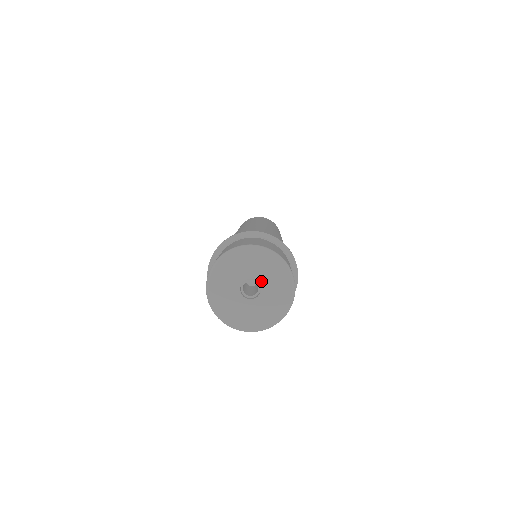
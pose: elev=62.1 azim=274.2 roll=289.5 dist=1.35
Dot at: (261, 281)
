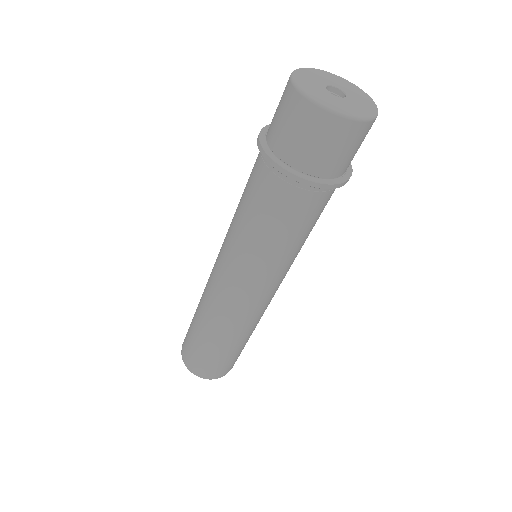
Dot at: (347, 92)
